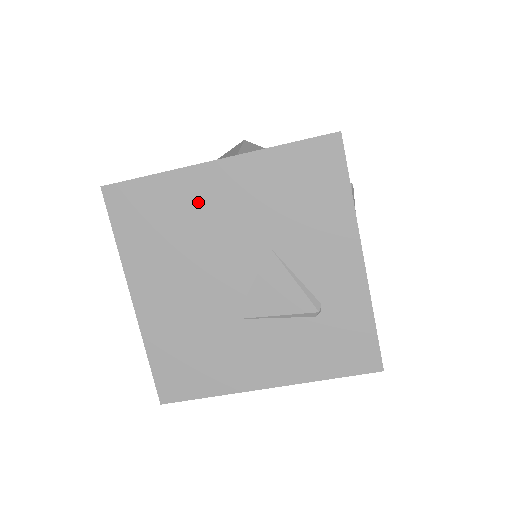
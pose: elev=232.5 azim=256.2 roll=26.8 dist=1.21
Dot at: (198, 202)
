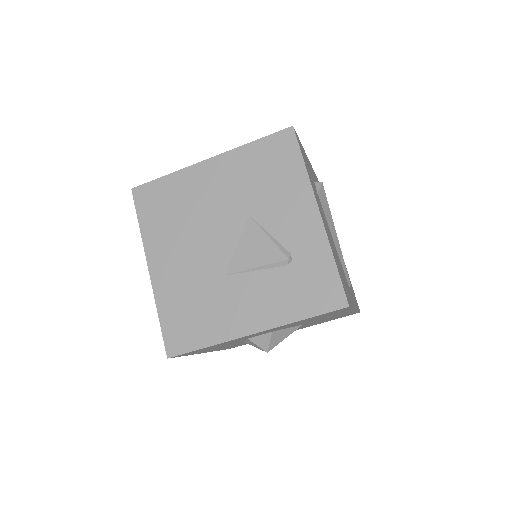
Dot at: (197, 189)
